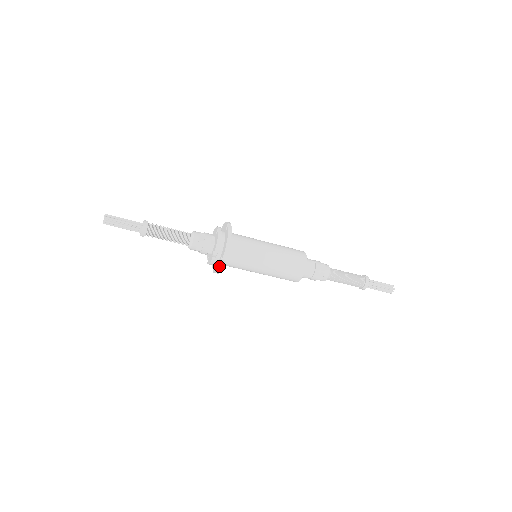
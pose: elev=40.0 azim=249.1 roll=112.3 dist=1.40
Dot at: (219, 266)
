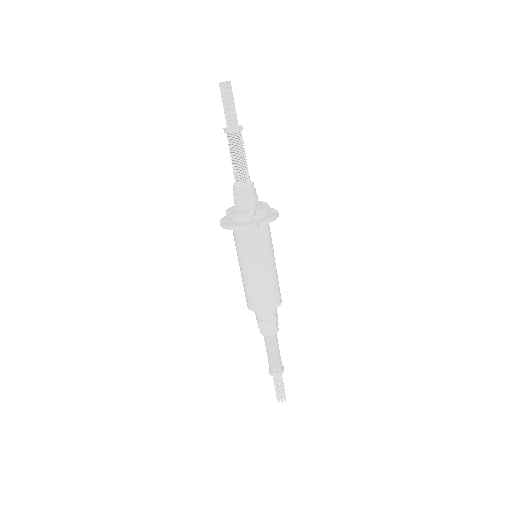
Dot at: (247, 225)
